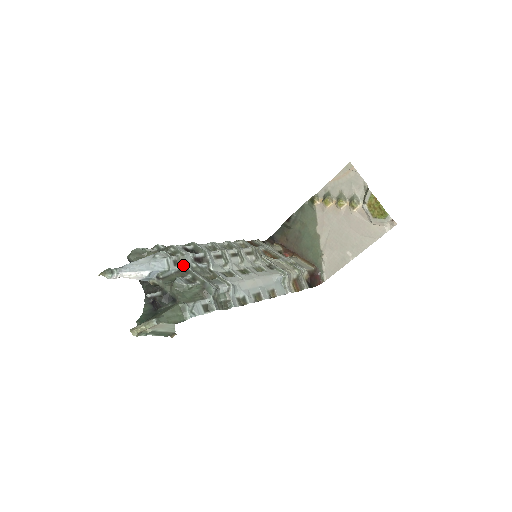
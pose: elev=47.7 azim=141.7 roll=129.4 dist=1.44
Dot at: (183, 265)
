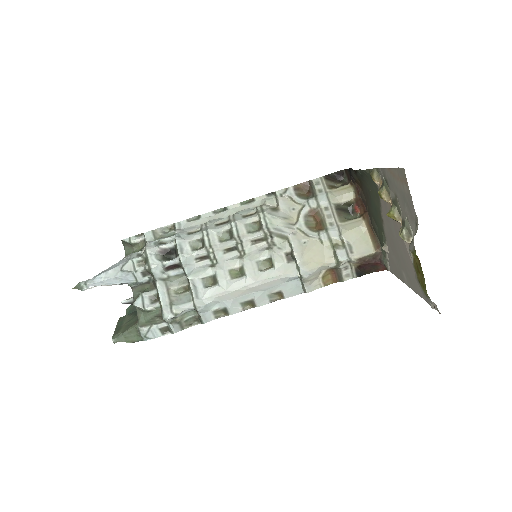
Dot at: (152, 277)
